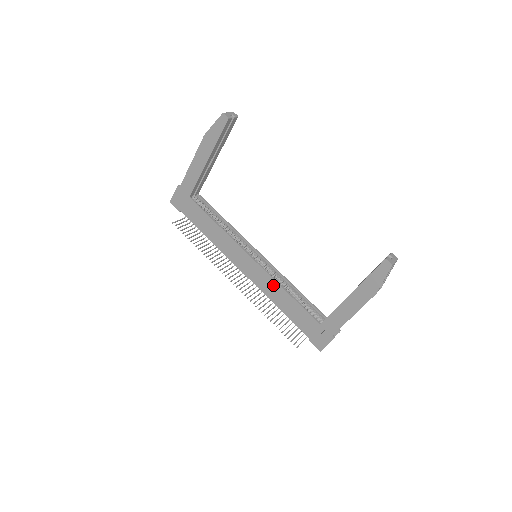
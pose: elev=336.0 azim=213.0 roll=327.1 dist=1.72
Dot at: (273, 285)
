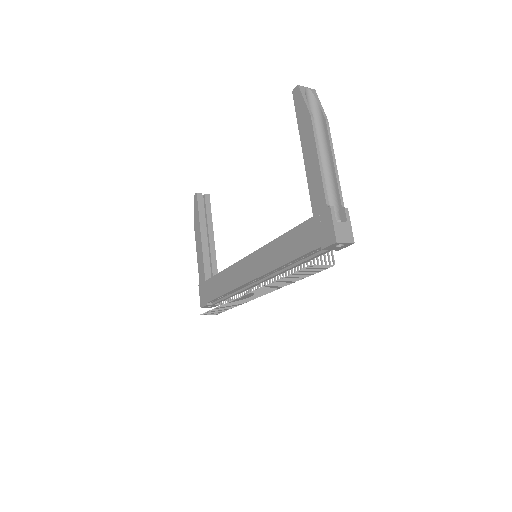
Dot at: (269, 250)
